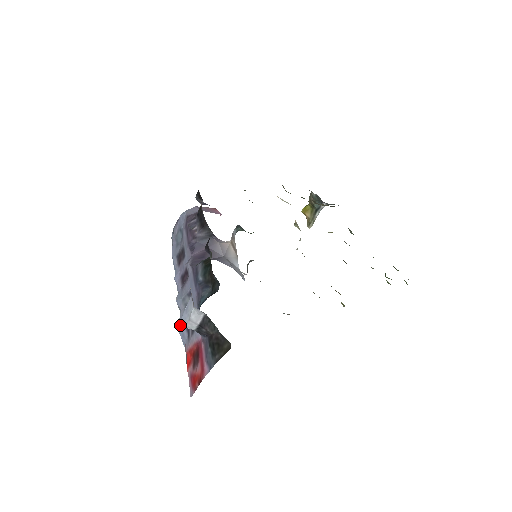
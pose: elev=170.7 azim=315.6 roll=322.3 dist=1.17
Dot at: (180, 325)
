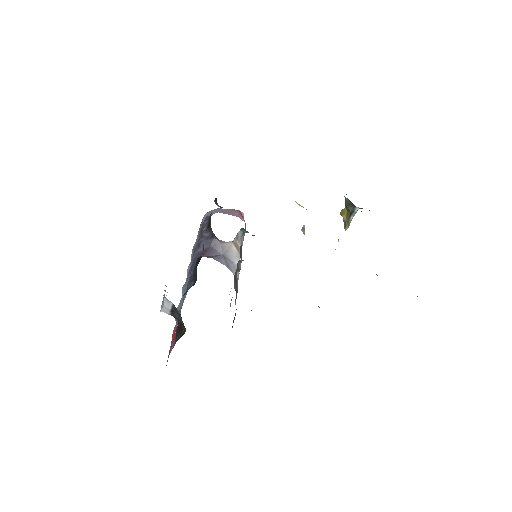
Dot at: (177, 309)
